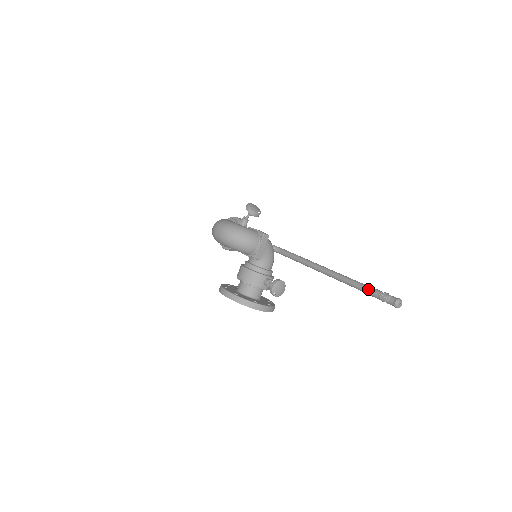
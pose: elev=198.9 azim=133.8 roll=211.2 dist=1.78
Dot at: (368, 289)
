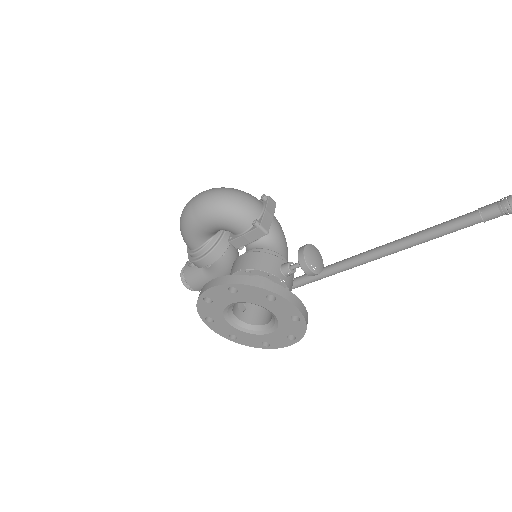
Dot at: (472, 212)
